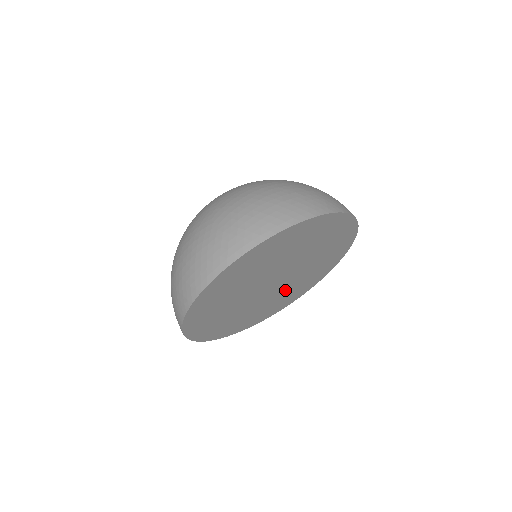
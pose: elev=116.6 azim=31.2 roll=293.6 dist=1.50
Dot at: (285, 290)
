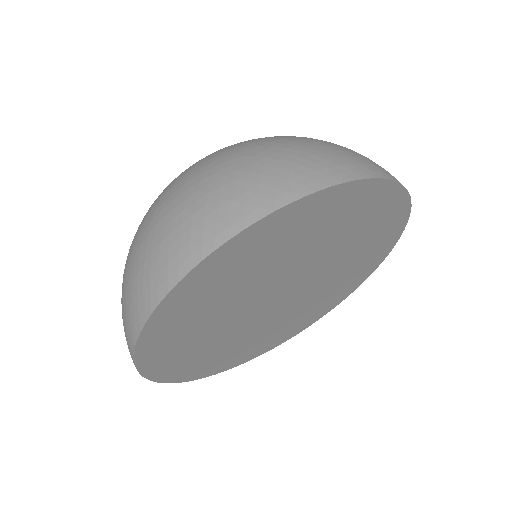
Dot at: (331, 277)
